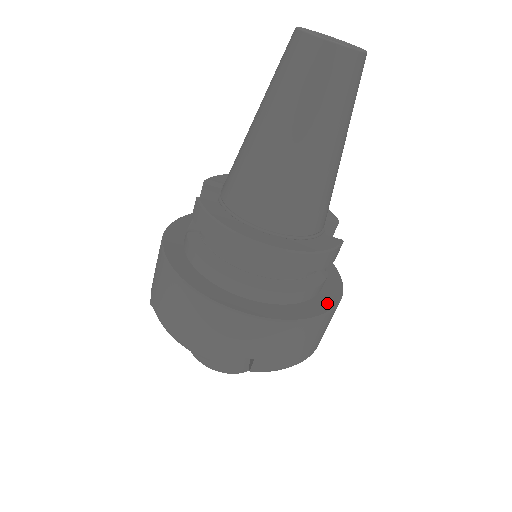
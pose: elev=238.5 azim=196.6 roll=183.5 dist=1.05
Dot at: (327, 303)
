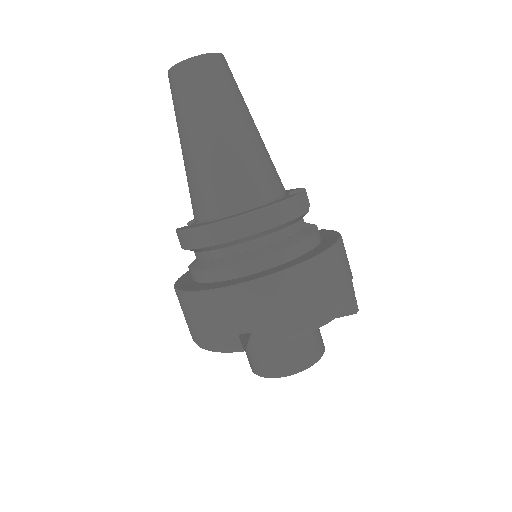
Dot at: (321, 249)
